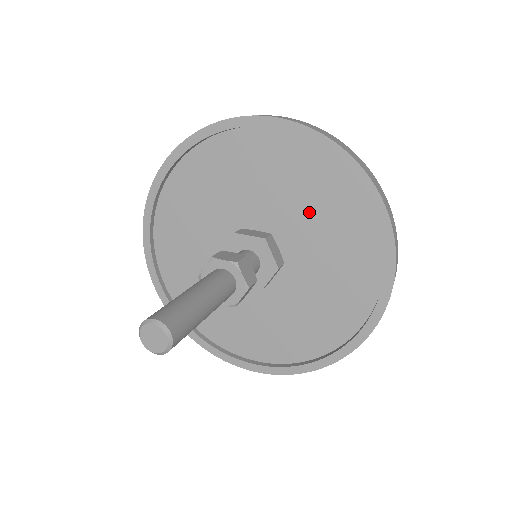
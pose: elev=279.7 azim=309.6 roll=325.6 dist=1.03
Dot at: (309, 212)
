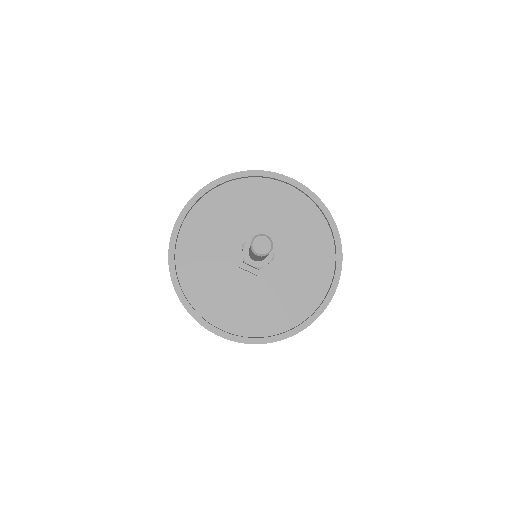
Dot at: (262, 212)
